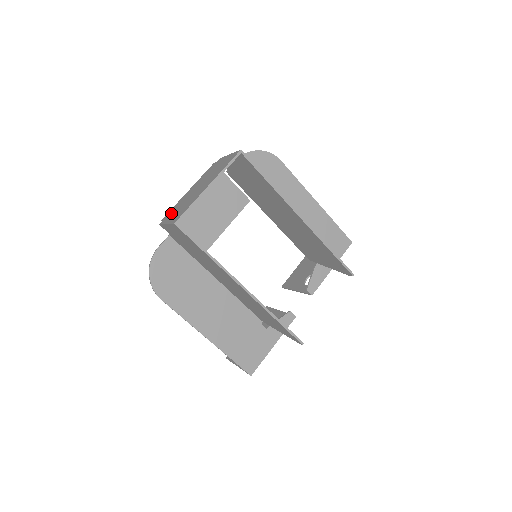
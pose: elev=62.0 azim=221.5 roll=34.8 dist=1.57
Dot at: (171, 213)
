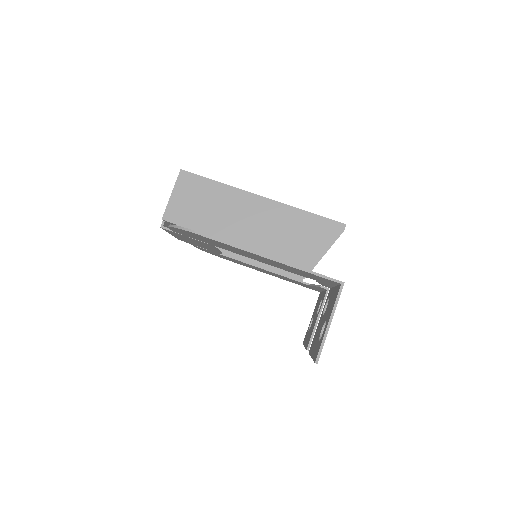
Dot at: occluded
